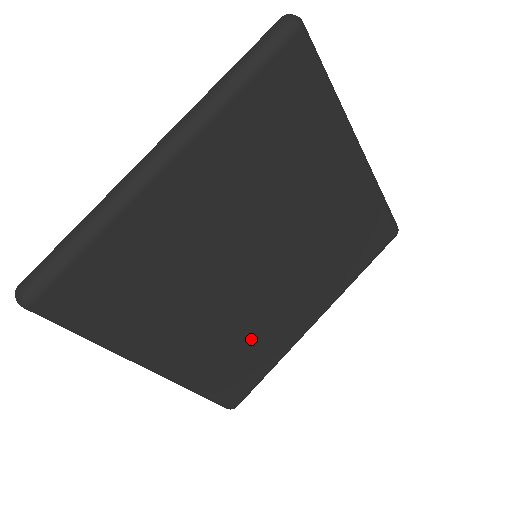
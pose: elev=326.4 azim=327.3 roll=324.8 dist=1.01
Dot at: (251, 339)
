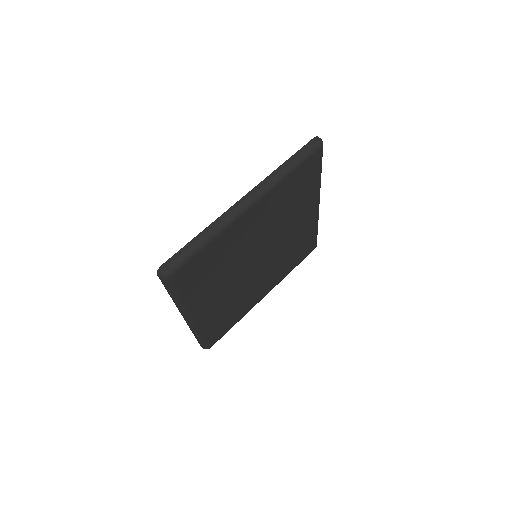
Dot at: (236, 305)
